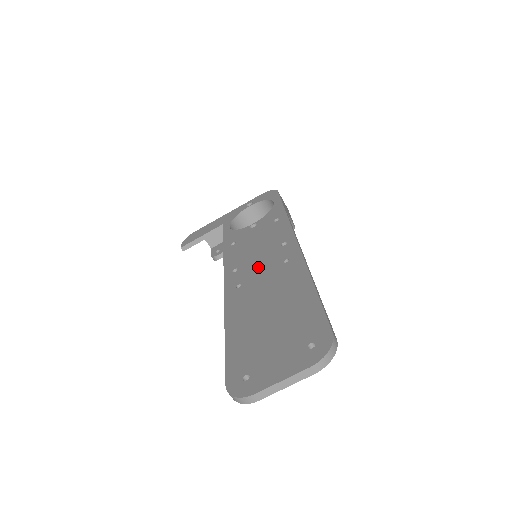
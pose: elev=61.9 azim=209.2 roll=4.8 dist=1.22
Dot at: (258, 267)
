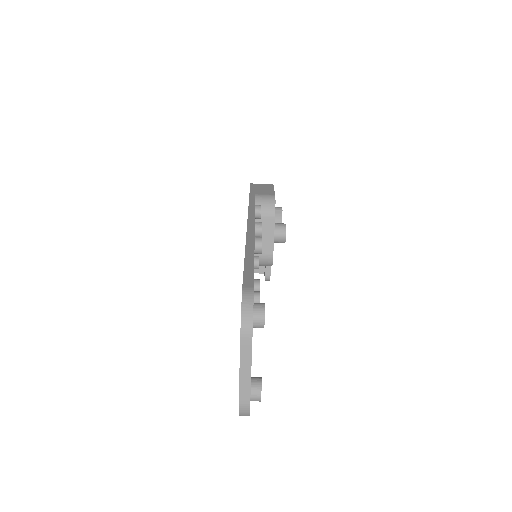
Dot at: occluded
